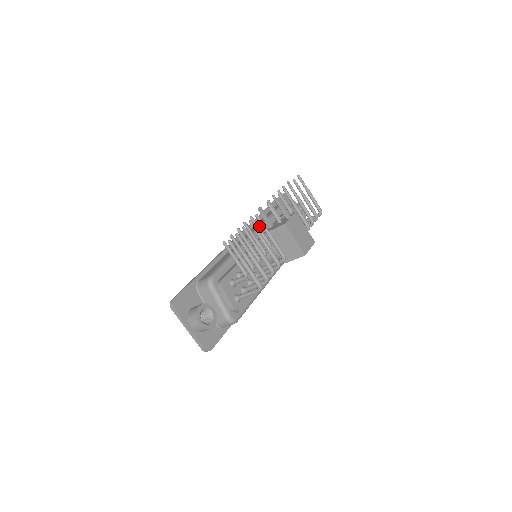
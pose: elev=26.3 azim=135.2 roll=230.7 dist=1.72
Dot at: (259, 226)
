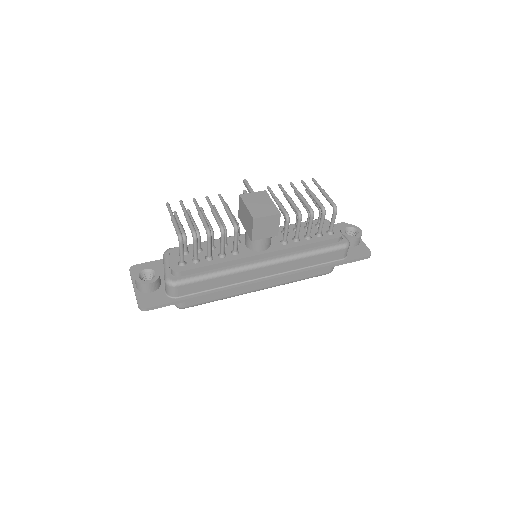
Dot at: occluded
